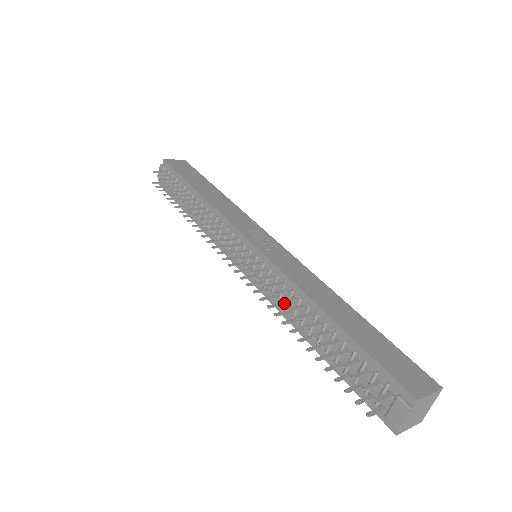
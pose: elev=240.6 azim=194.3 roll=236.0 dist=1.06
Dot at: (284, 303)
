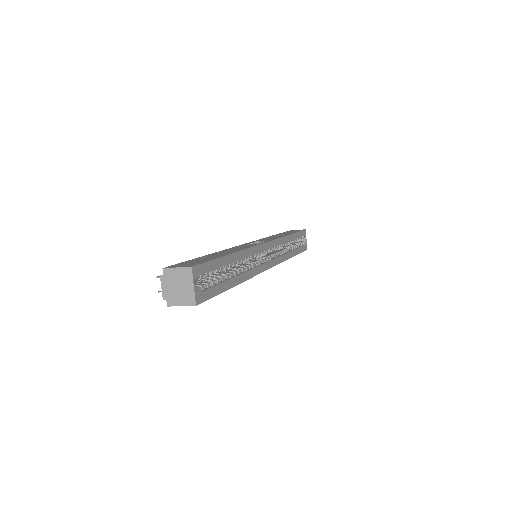
Dot at: occluded
